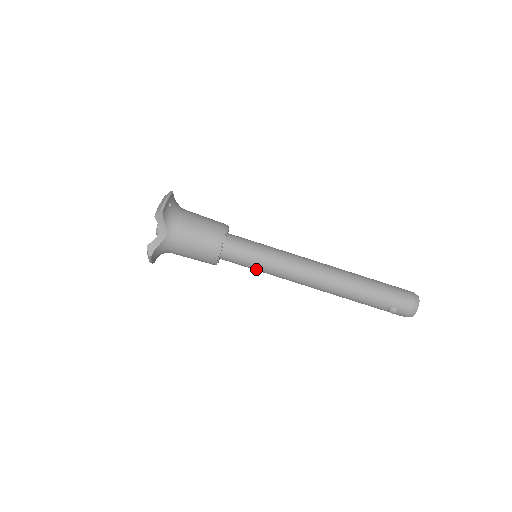
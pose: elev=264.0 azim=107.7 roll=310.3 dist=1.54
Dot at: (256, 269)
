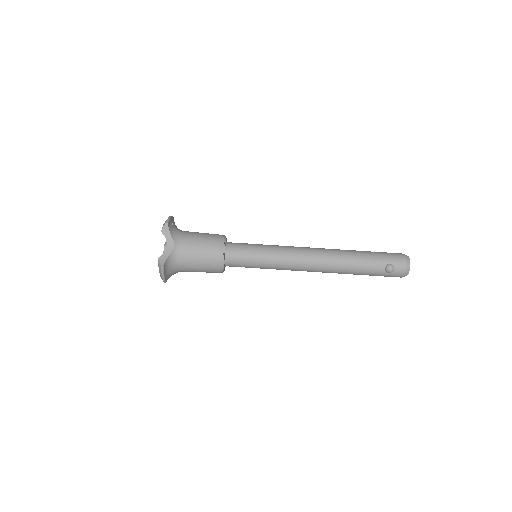
Dot at: (259, 264)
